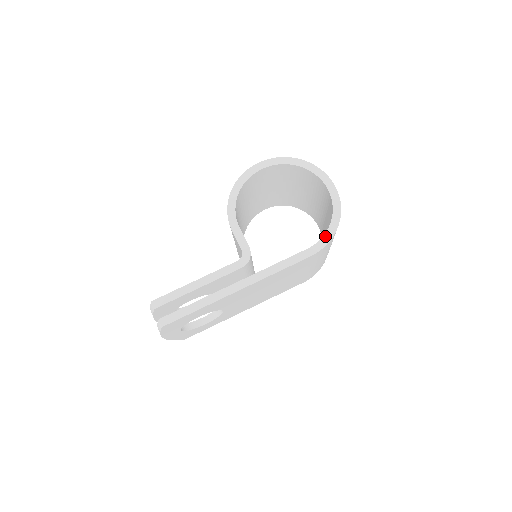
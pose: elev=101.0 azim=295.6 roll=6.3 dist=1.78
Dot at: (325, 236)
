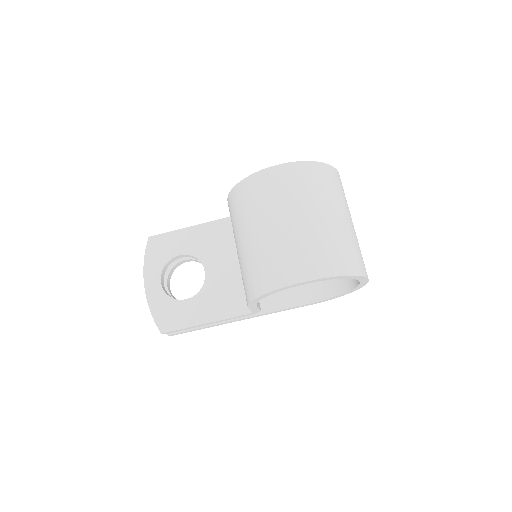
Dot at: (332, 298)
